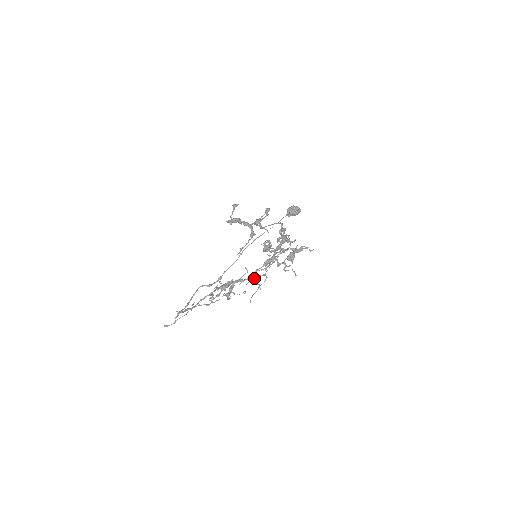
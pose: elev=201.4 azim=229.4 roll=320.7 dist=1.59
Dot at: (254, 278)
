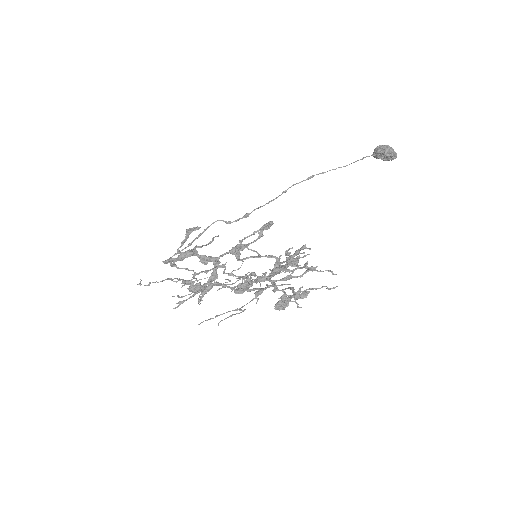
Dot at: (250, 277)
